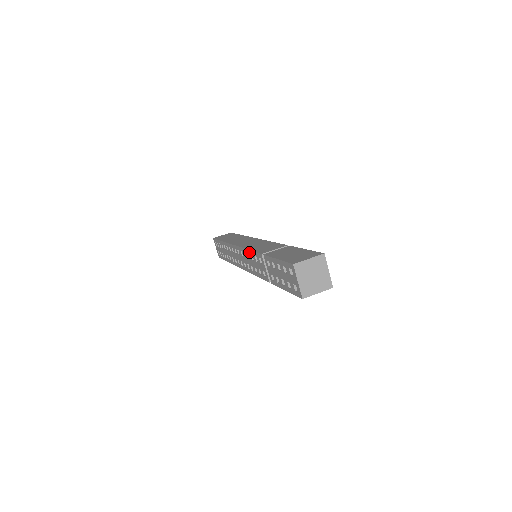
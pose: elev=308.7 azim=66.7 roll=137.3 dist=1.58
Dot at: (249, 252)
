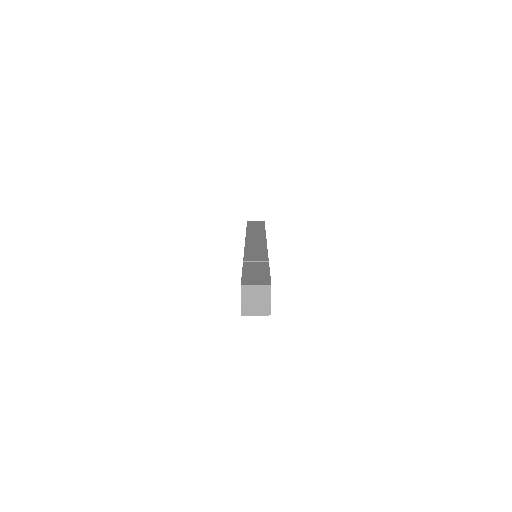
Dot at: occluded
